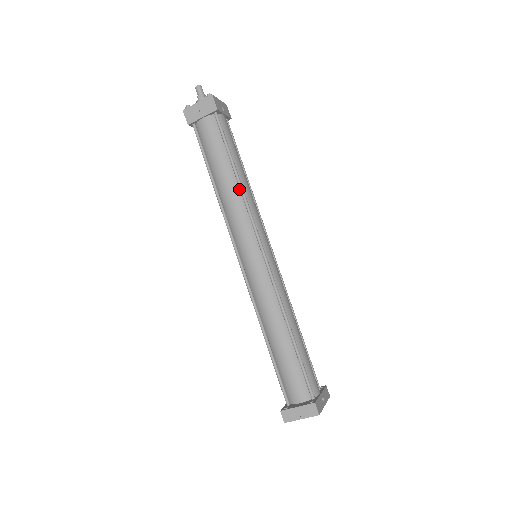
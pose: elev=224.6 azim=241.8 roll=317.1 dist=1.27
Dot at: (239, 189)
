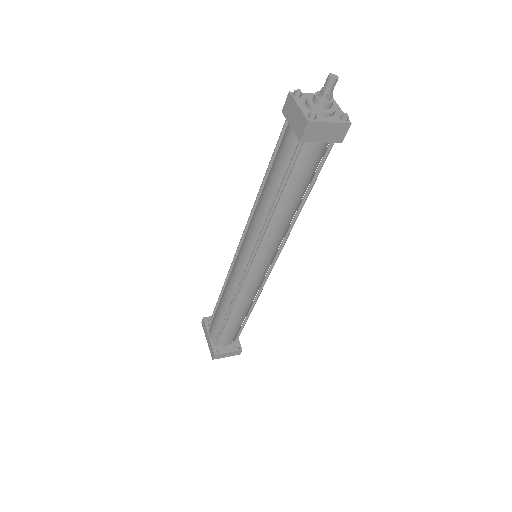
Dot at: occluded
